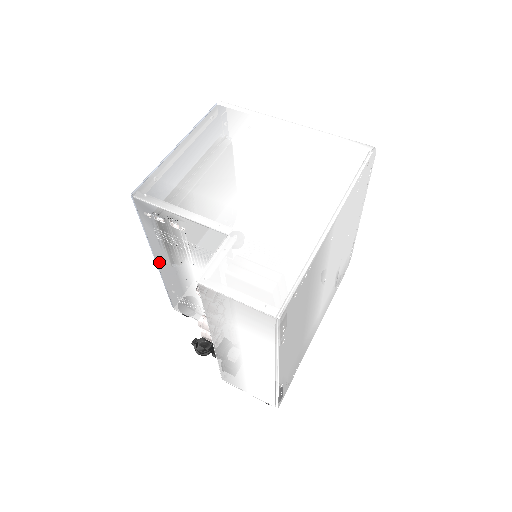
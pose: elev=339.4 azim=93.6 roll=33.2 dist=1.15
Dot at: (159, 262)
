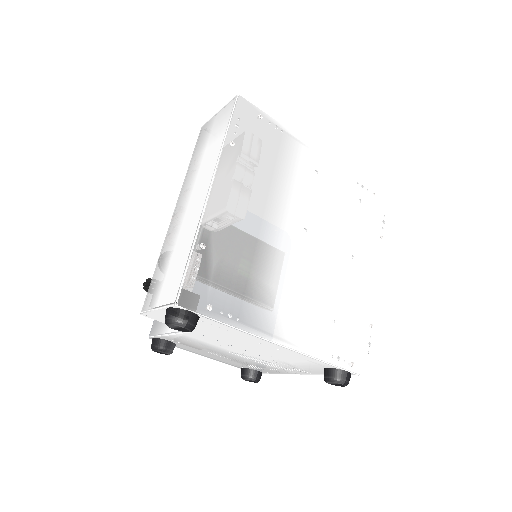
Dot at: occluded
